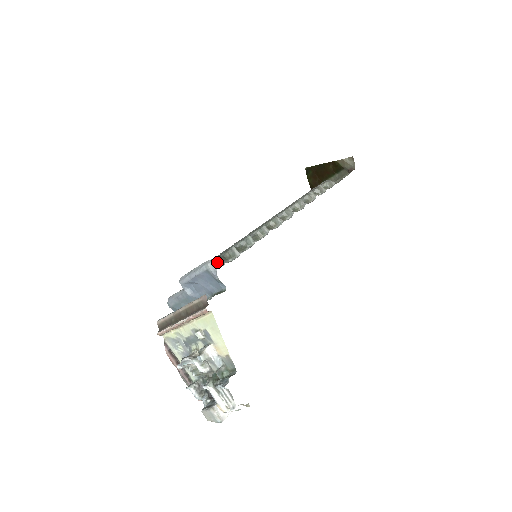
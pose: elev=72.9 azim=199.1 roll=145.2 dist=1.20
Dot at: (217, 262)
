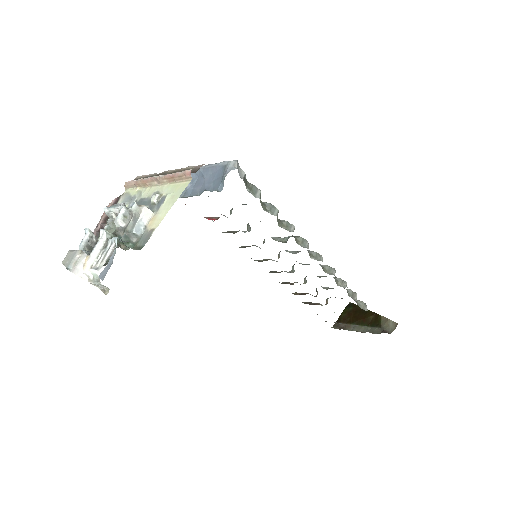
Dot at: (240, 171)
